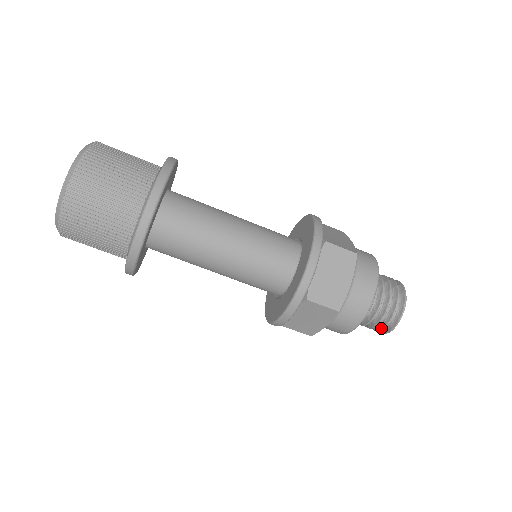
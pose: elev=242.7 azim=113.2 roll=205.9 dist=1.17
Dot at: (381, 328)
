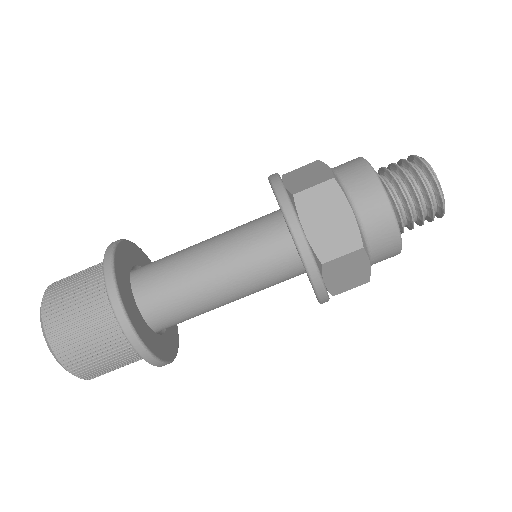
Dot at: (431, 217)
